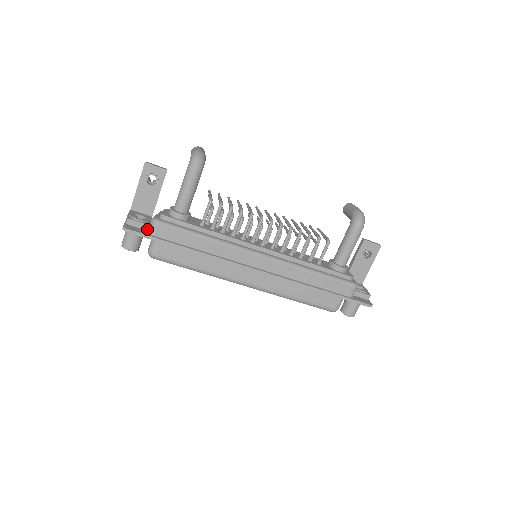
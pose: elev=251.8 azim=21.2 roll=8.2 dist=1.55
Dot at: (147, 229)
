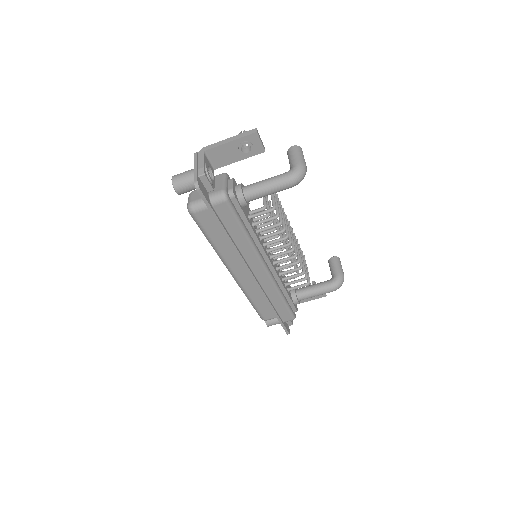
Dot at: (208, 190)
